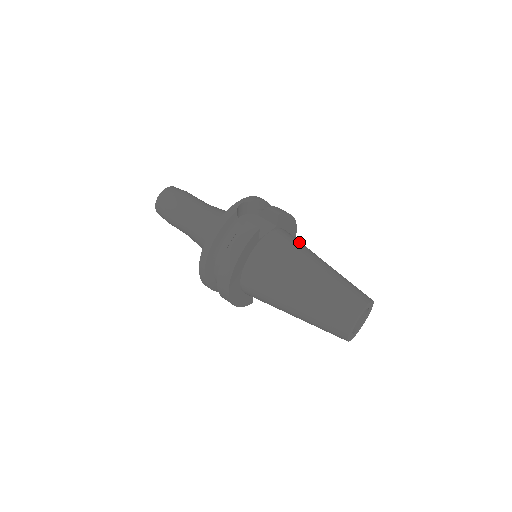
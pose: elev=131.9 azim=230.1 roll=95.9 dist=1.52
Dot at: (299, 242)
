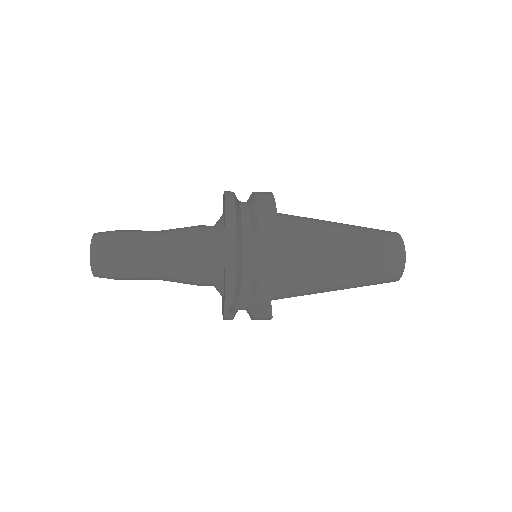
Dot at: occluded
